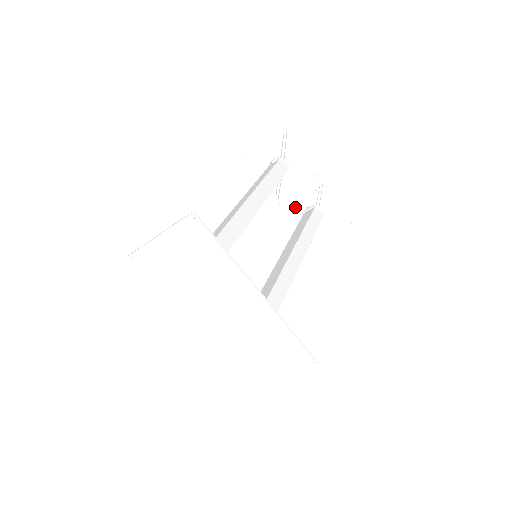
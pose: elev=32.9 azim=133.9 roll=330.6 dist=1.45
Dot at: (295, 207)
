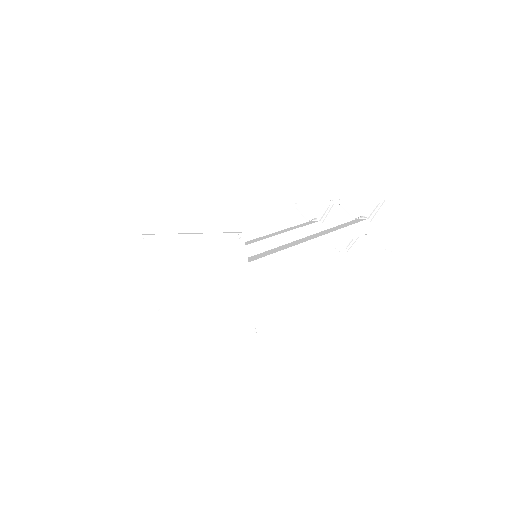
Dot at: occluded
